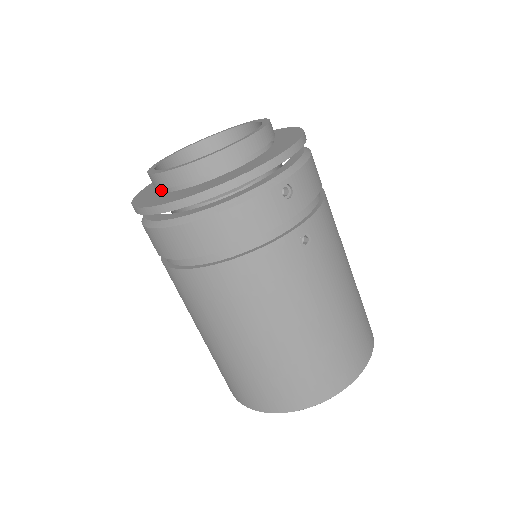
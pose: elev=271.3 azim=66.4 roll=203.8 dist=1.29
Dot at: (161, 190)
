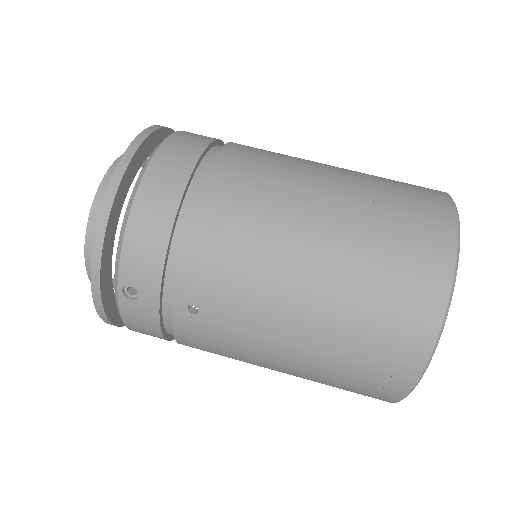
Dot at: occluded
